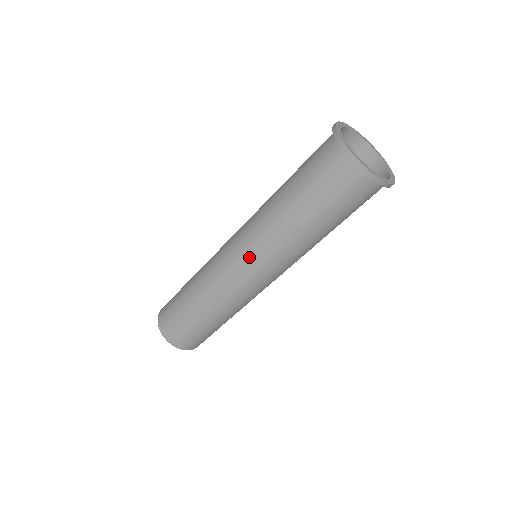
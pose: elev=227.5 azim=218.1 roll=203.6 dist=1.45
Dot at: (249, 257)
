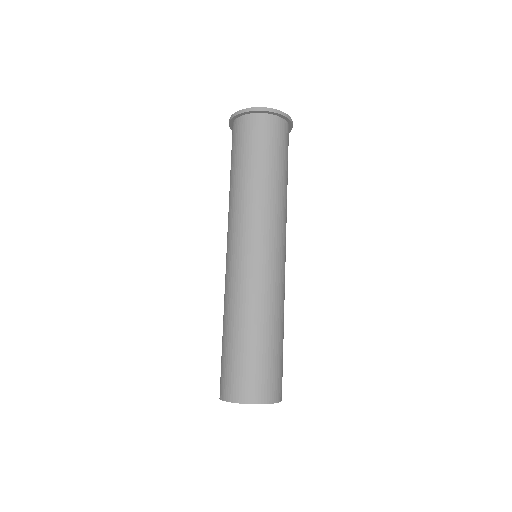
Dot at: (233, 239)
